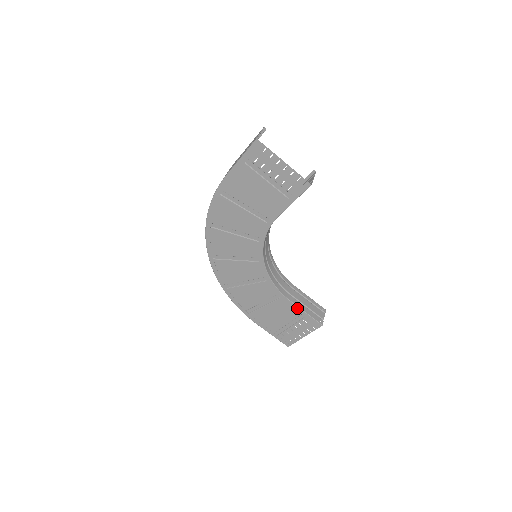
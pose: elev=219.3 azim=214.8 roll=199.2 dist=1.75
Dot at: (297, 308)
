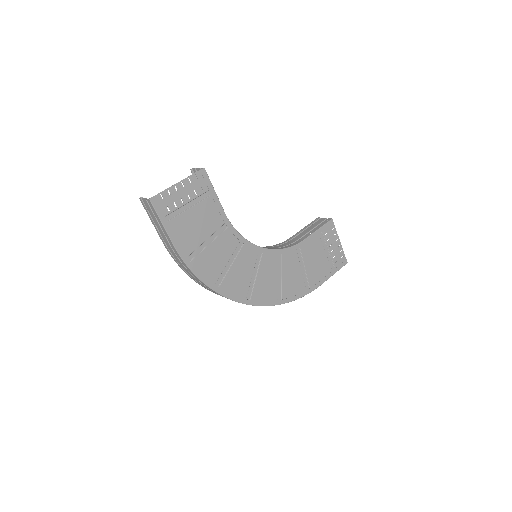
Dot at: (312, 236)
